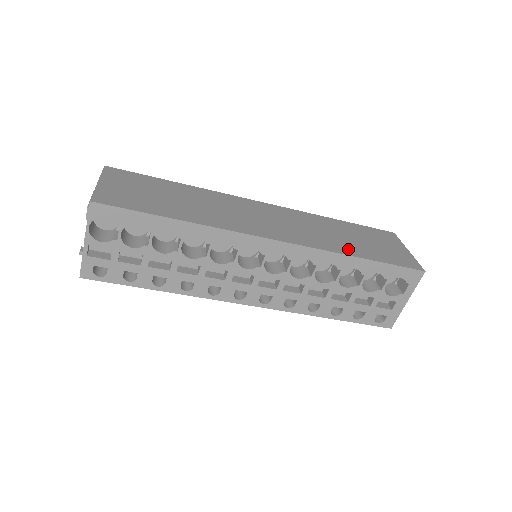
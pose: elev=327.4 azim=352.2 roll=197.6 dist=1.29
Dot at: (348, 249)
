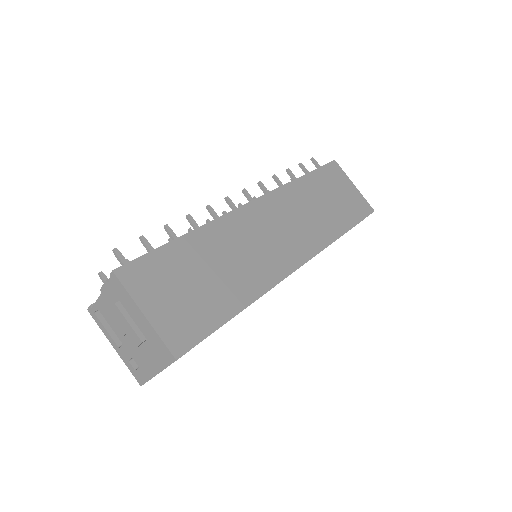
Dot at: (334, 227)
